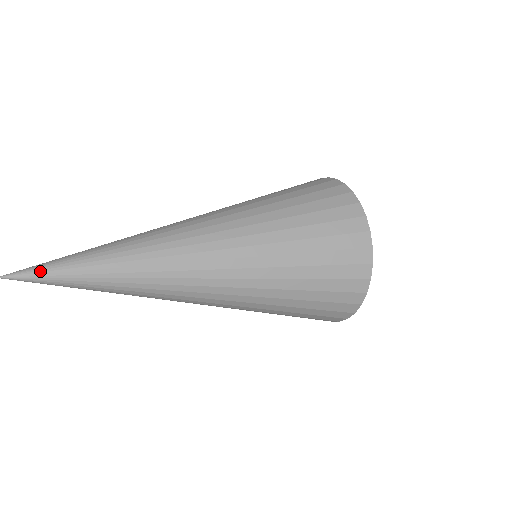
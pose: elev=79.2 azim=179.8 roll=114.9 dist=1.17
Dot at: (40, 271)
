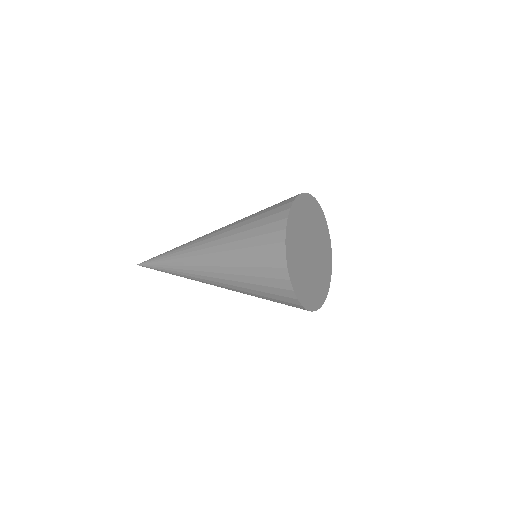
Dot at: (148, 263)
